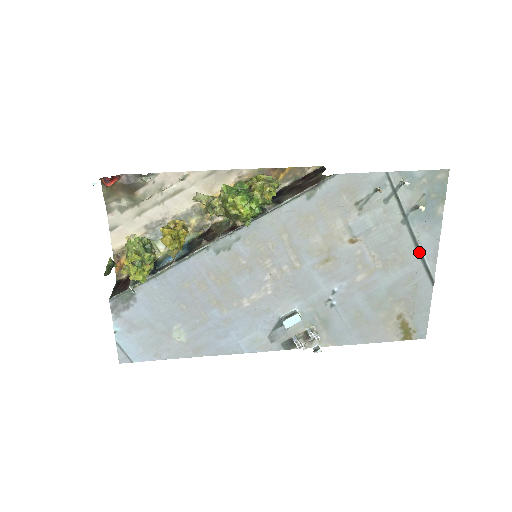
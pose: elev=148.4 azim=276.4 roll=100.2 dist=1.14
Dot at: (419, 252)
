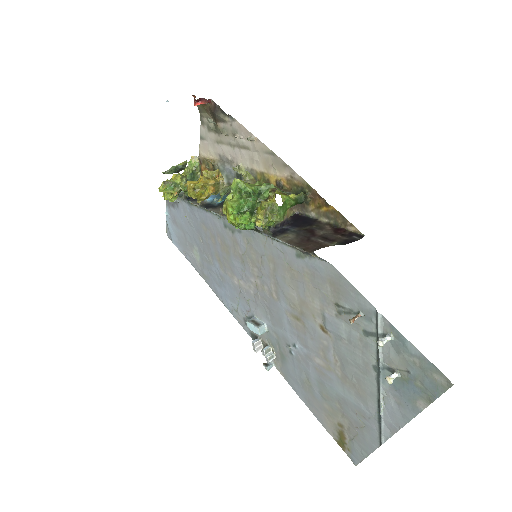
Dot at: (379, 407)
